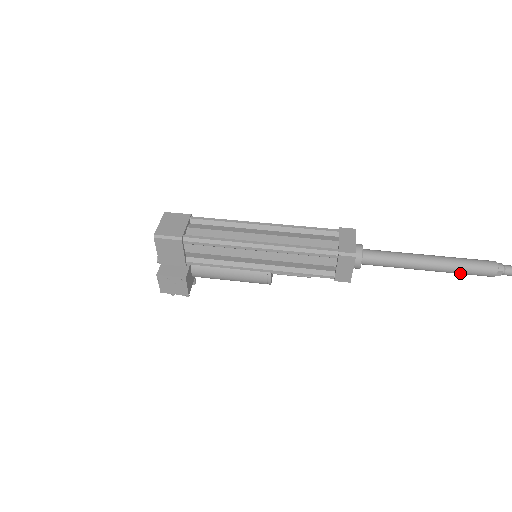
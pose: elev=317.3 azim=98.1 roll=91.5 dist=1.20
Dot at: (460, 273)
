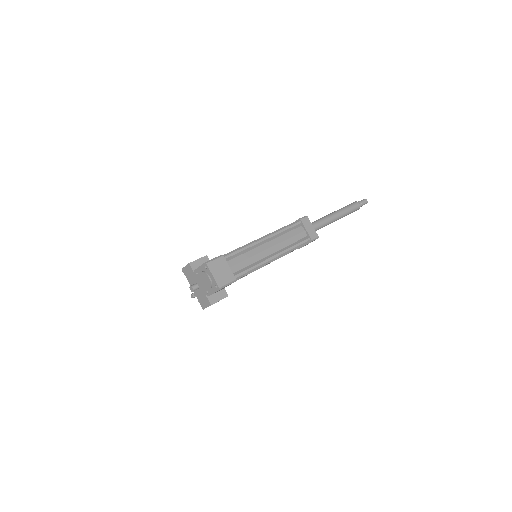
Dot at: (346, 215)
